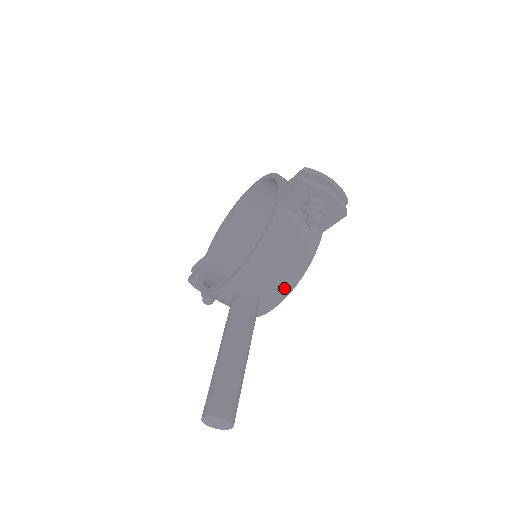
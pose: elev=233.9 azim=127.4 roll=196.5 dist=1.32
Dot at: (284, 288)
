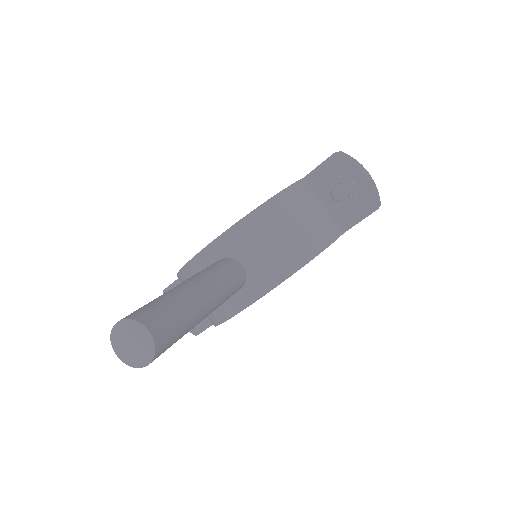
Dot at: (282, 268)
